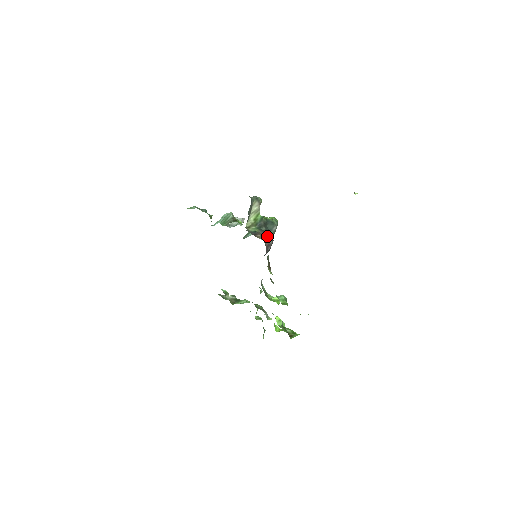
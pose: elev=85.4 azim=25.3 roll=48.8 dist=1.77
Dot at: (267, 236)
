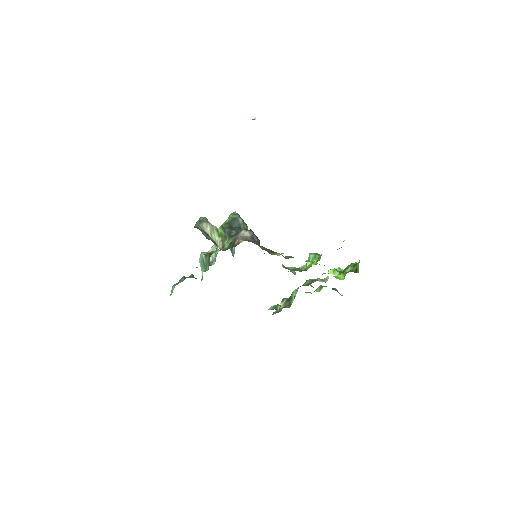
Dot at: (242, 234)
